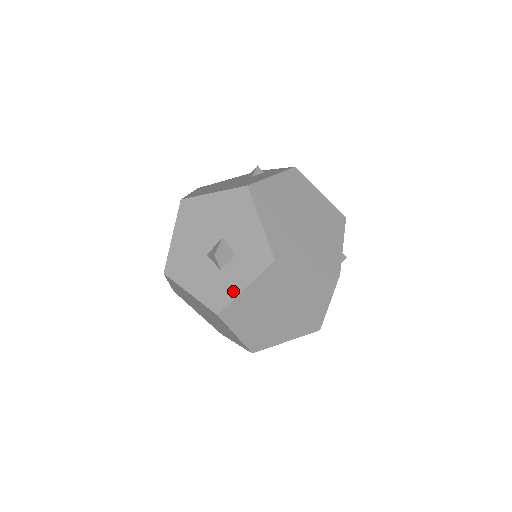
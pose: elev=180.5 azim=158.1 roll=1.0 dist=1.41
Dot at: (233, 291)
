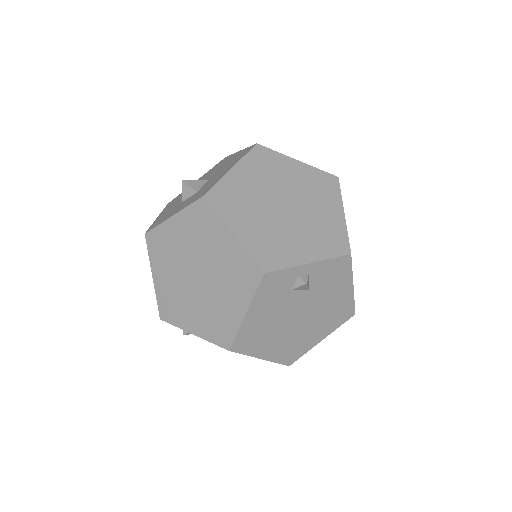
Dot at: (167, 217)
